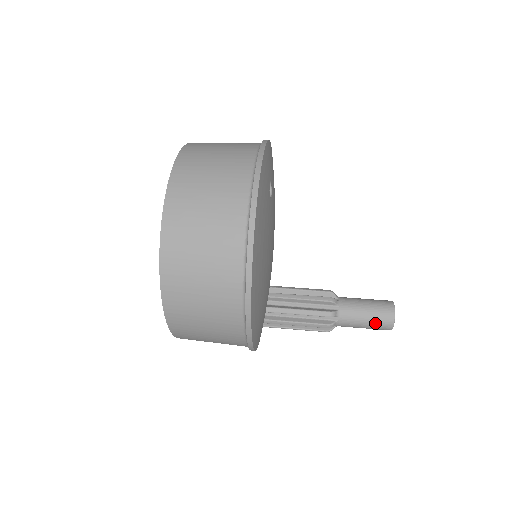
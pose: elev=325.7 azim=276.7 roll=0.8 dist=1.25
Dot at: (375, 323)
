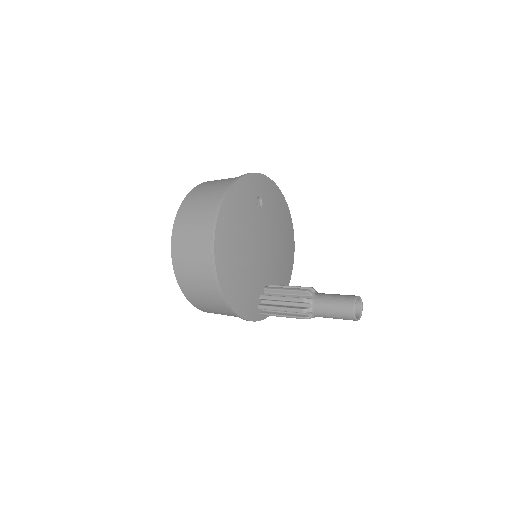
Dot at: (339, 310)
